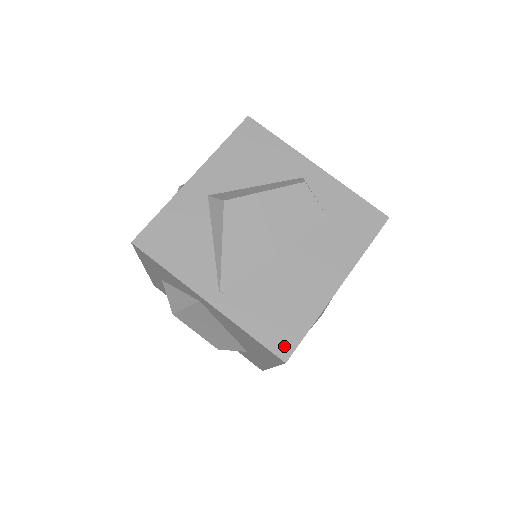
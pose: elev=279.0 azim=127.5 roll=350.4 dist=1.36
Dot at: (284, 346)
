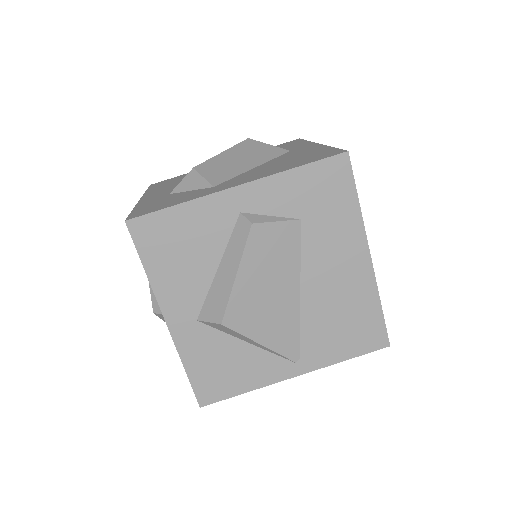
Dot at: (377, 339)
